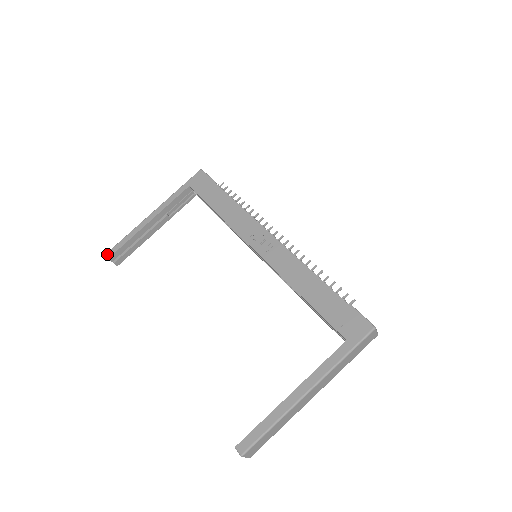
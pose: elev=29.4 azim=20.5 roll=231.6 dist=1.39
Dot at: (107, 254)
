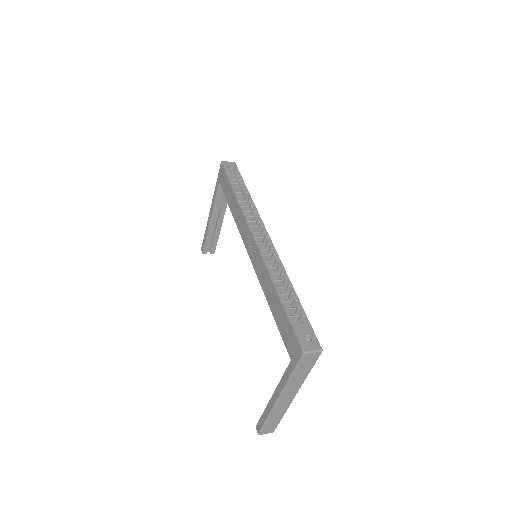
Dot at: (201, 249)
